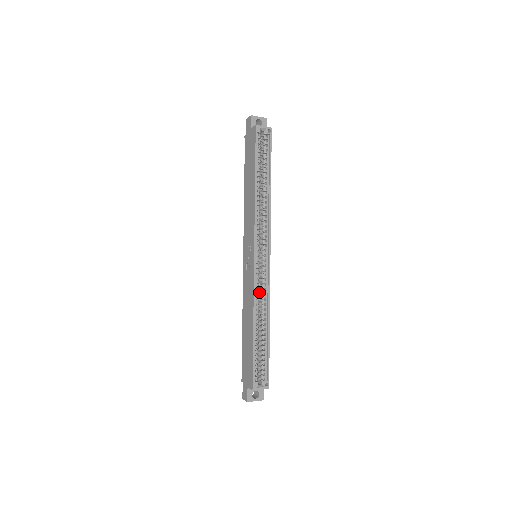
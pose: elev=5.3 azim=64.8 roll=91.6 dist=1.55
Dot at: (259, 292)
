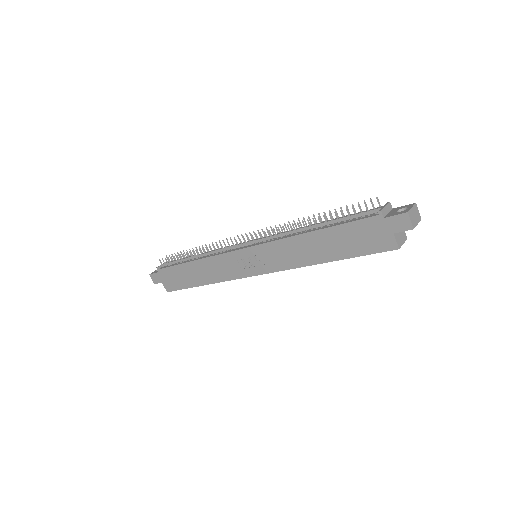
Dot at: occluded
